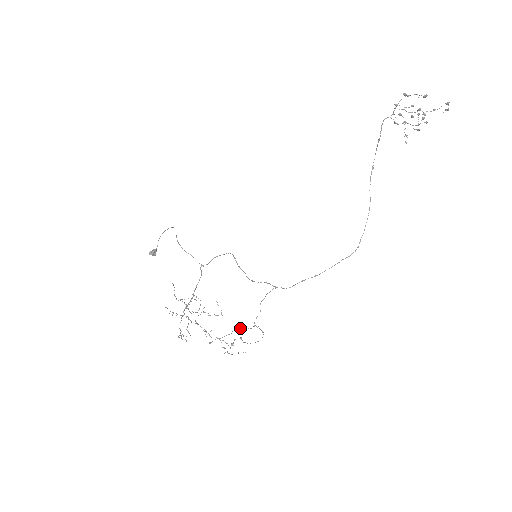
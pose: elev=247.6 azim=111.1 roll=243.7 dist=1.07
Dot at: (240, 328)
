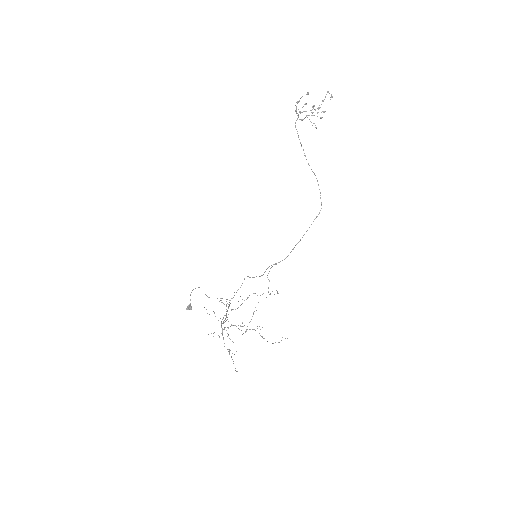
Dot at: occluded
